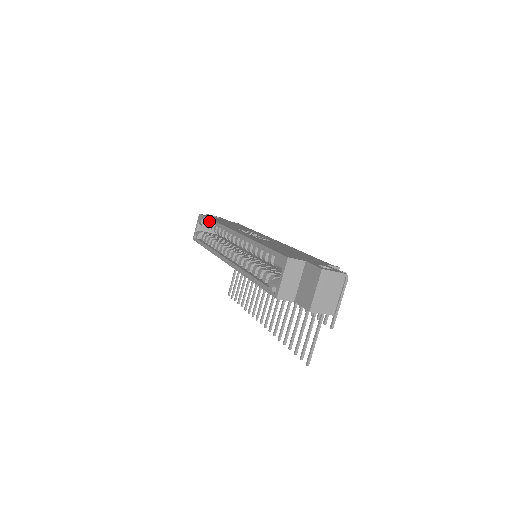
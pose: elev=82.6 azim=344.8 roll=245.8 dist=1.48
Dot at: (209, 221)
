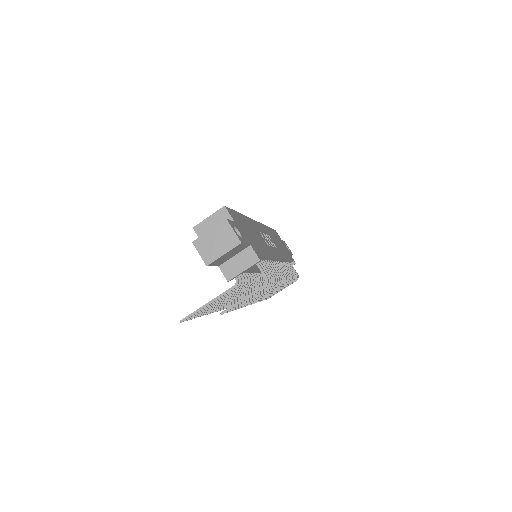
Dot at: occluded
